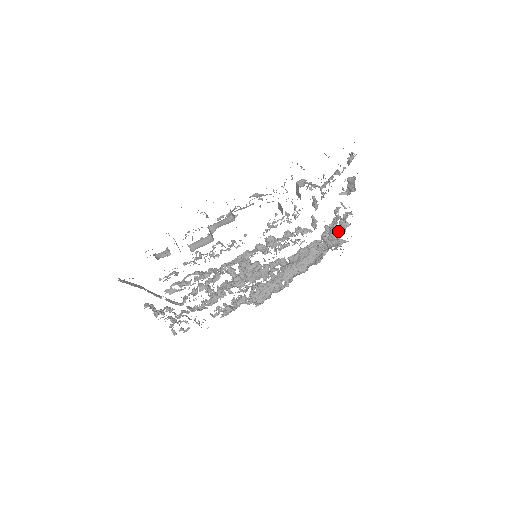
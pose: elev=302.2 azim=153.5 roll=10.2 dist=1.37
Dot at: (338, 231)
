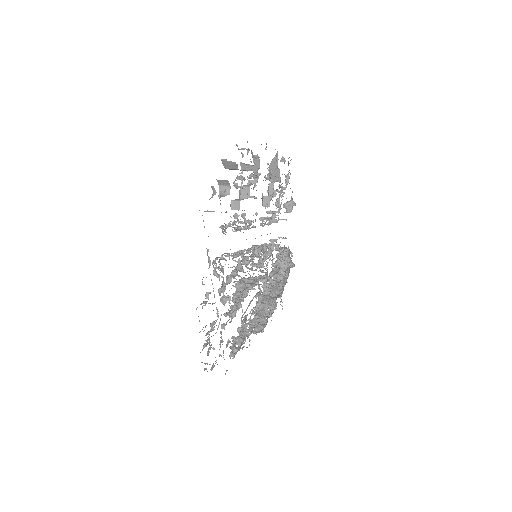
Dot at: occluded
